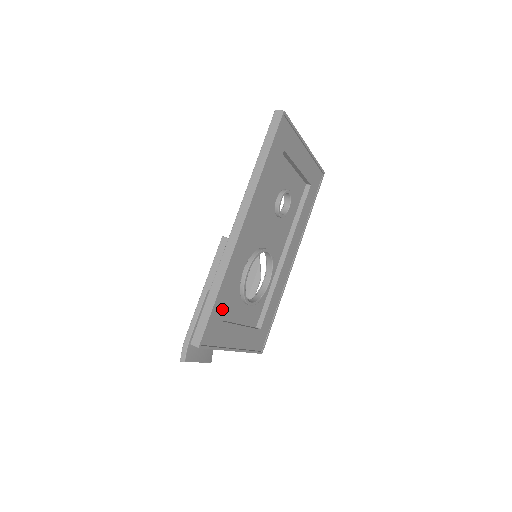
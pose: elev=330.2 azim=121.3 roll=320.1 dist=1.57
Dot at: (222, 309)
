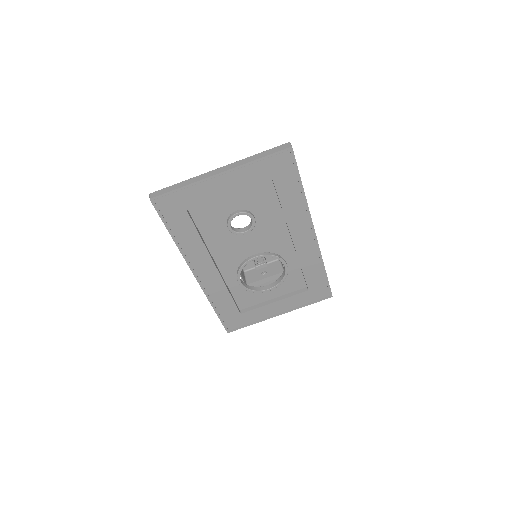
Dot at: (231, 311)
